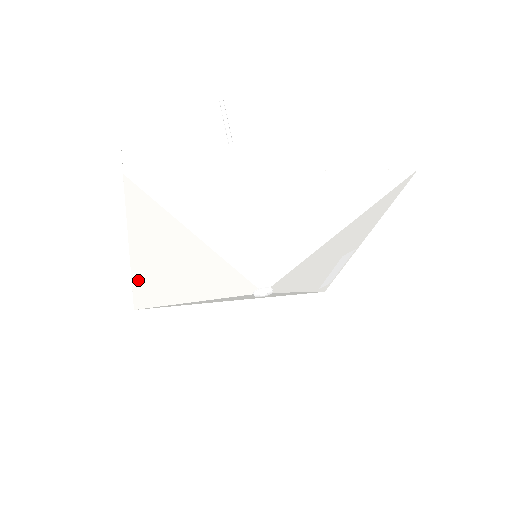
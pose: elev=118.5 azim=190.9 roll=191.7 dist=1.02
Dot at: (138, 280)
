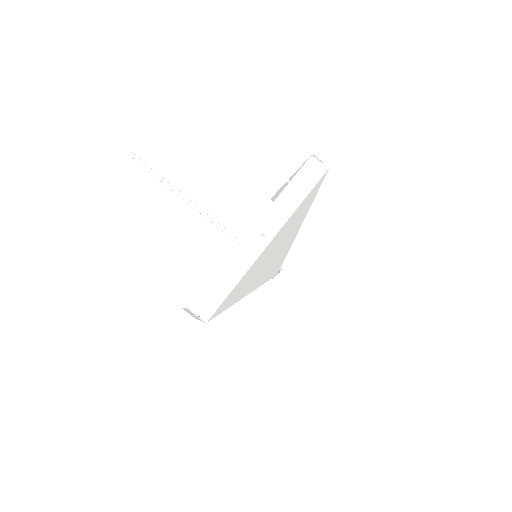
Dot at: occluded
